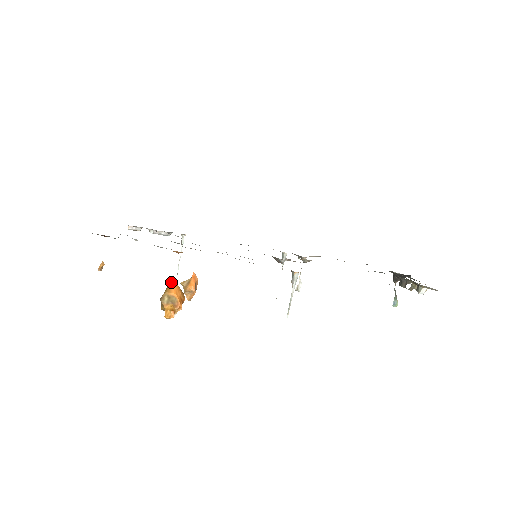
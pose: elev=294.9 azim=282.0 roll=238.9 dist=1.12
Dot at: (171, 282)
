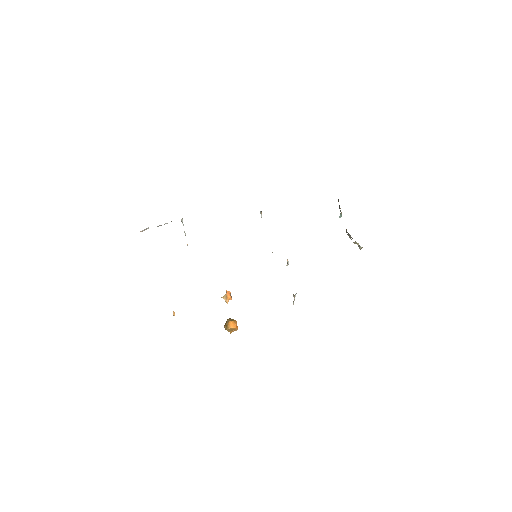
Dot at: (229, 323)
